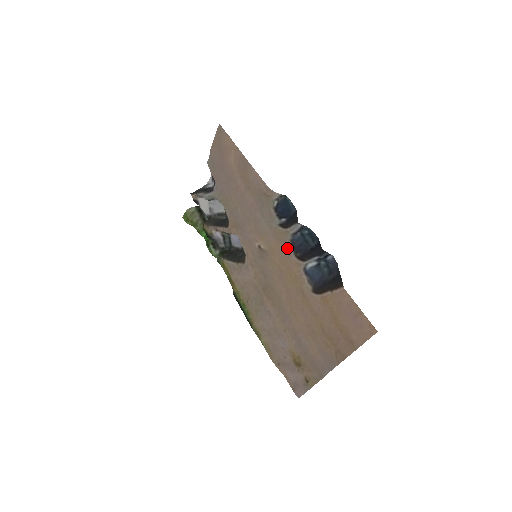
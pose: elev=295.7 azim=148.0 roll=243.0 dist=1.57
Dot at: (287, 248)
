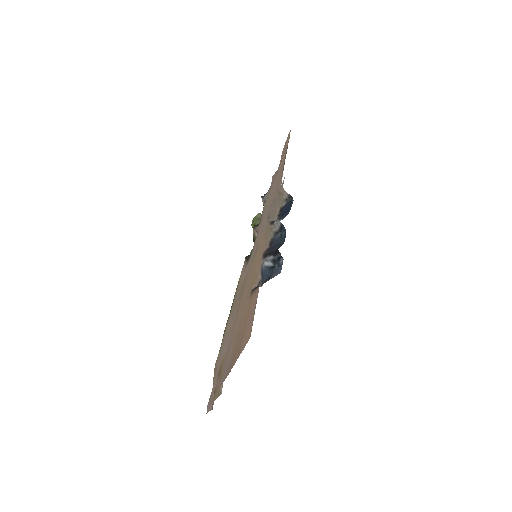
Dot at: (266, 246)
